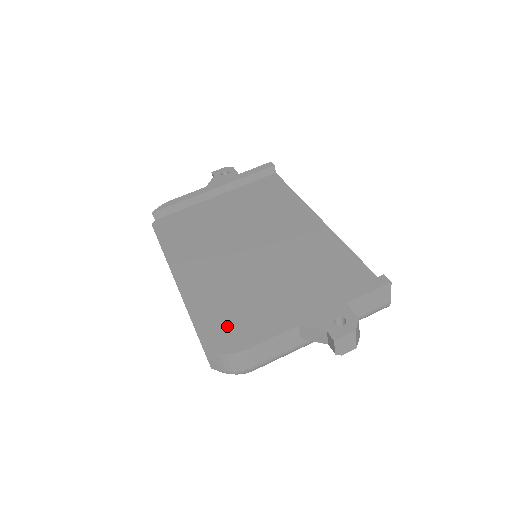
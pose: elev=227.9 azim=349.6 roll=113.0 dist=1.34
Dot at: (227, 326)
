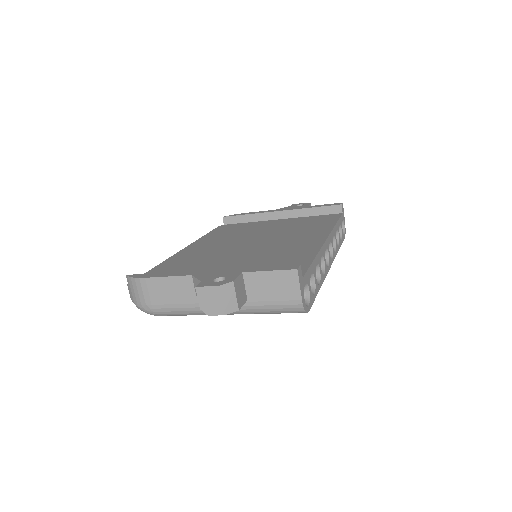
Dot at: occluded
